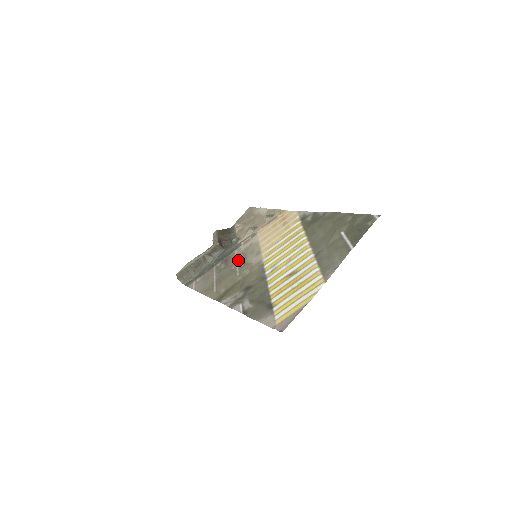
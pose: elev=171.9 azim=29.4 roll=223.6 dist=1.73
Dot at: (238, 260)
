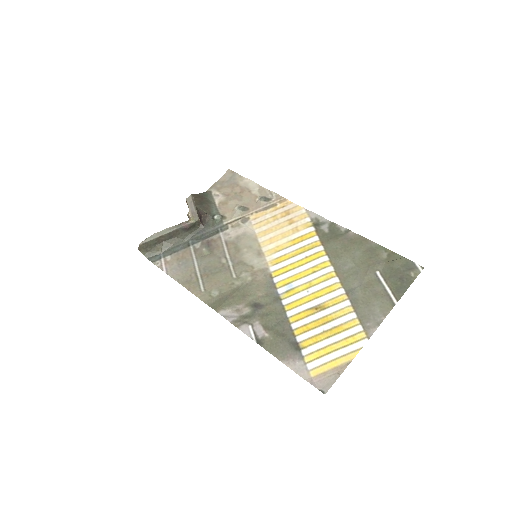
Dot at: (229, 252)
